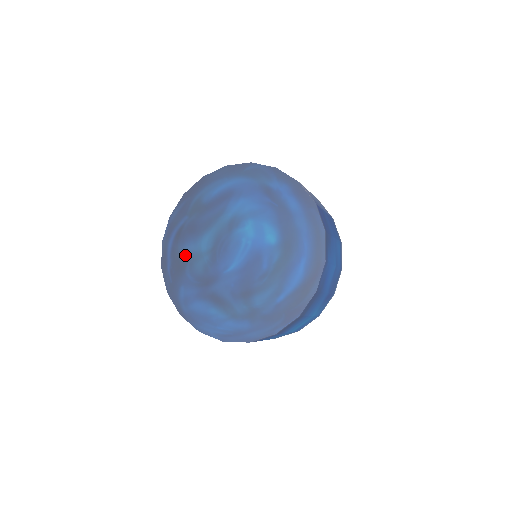
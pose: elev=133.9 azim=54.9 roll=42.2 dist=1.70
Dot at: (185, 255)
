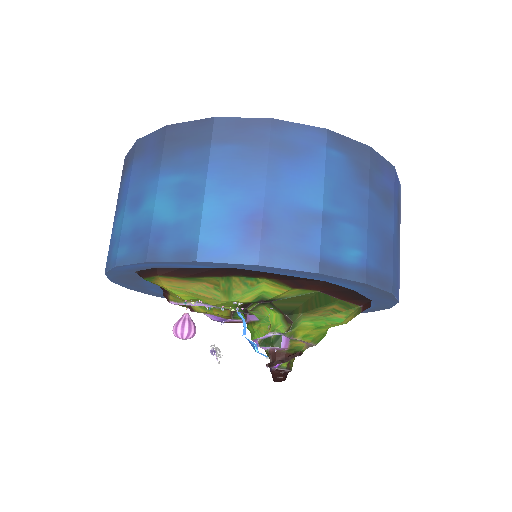
Dot at: occluded
